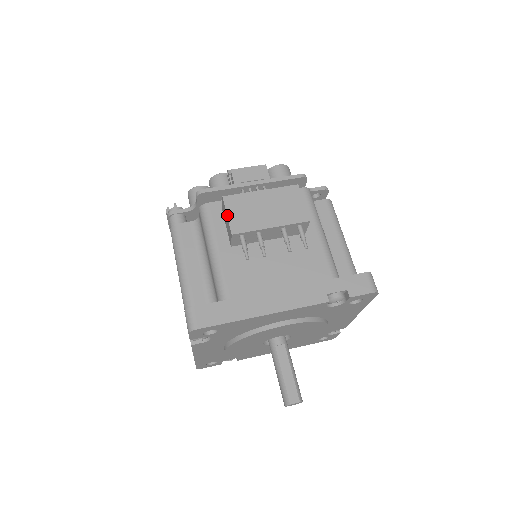
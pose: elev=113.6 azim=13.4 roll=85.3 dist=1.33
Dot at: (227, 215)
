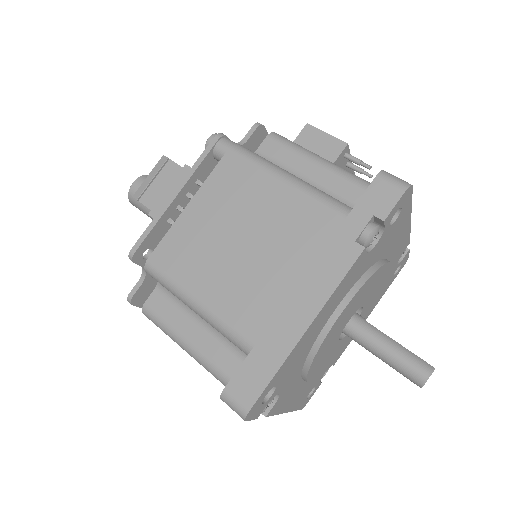
Dot at: (327, 133)
